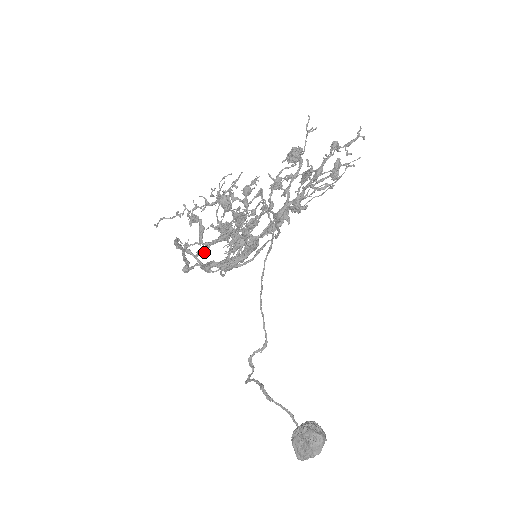
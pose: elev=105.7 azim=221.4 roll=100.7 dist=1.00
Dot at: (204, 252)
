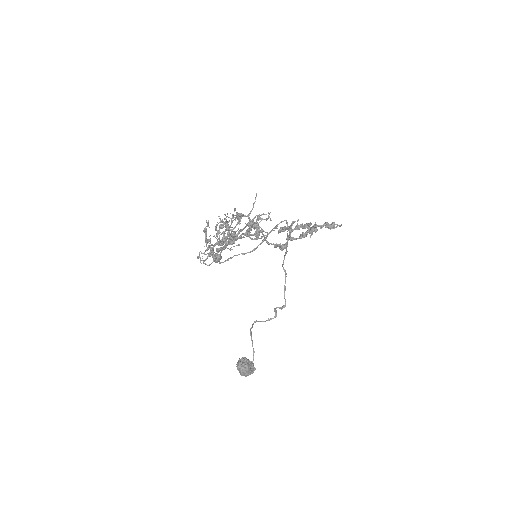
Dot at: (282, 231)
